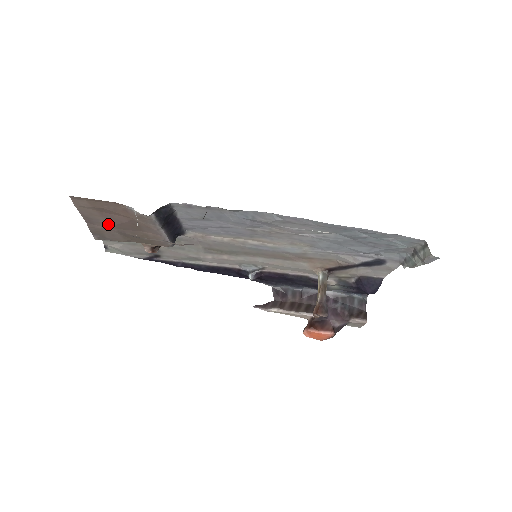
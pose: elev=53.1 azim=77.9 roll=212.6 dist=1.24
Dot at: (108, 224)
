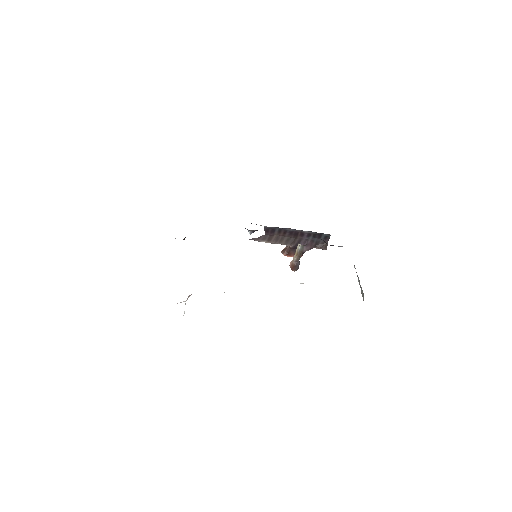
Dot at: occluded
